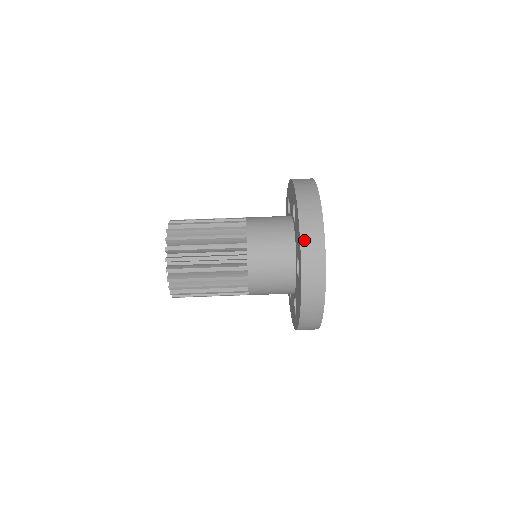
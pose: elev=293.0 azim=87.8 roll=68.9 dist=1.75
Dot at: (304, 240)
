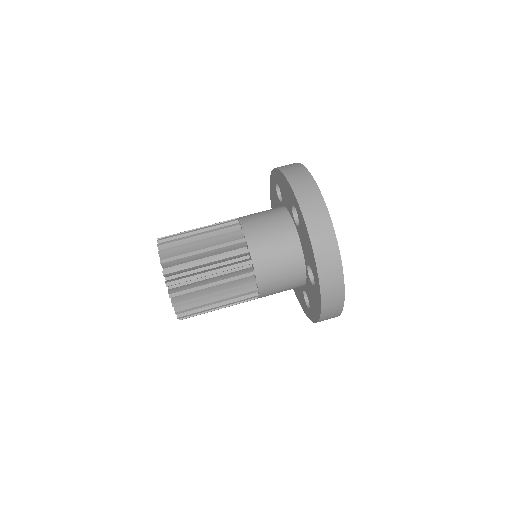
Dot at: (319, 257)
